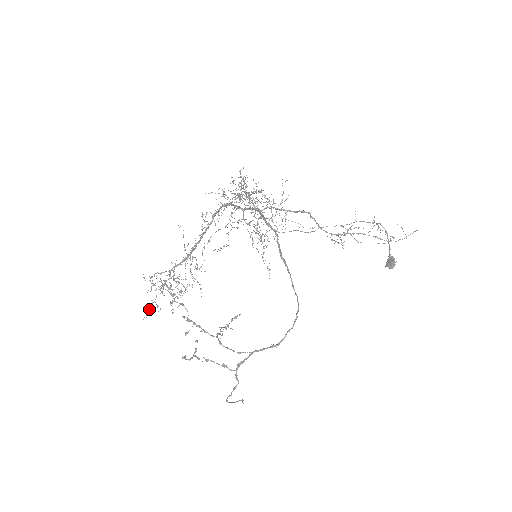
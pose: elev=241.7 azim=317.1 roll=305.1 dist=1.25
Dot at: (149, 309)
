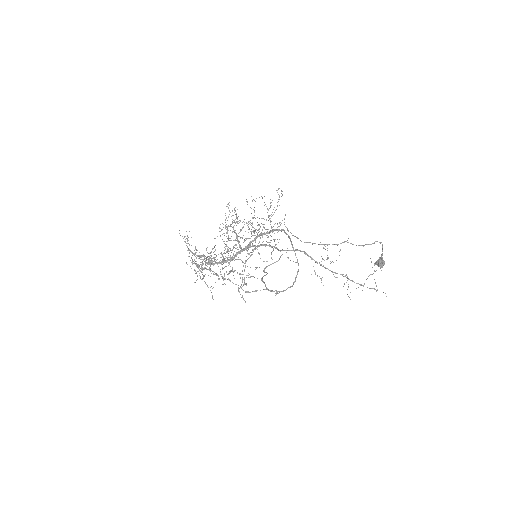
Dot at: (191, 257)
